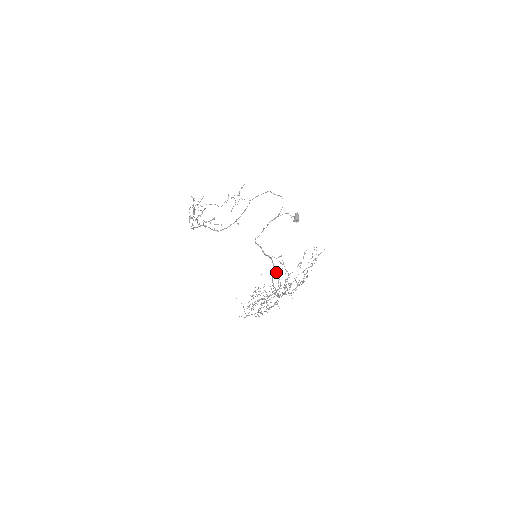
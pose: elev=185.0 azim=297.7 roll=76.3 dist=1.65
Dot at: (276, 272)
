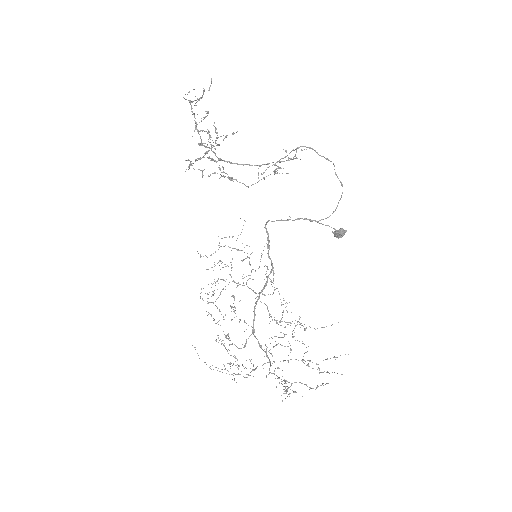
Dot at: (267, 282)
